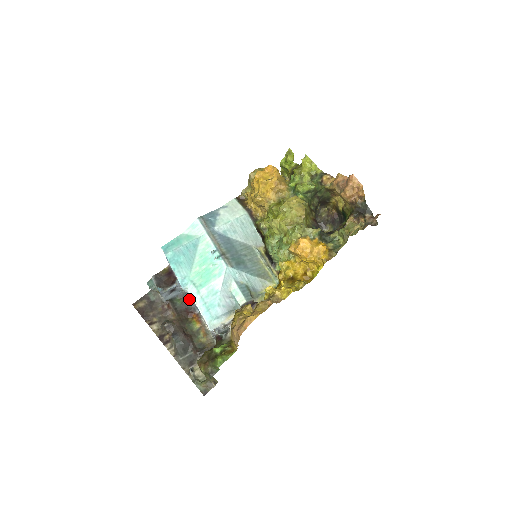
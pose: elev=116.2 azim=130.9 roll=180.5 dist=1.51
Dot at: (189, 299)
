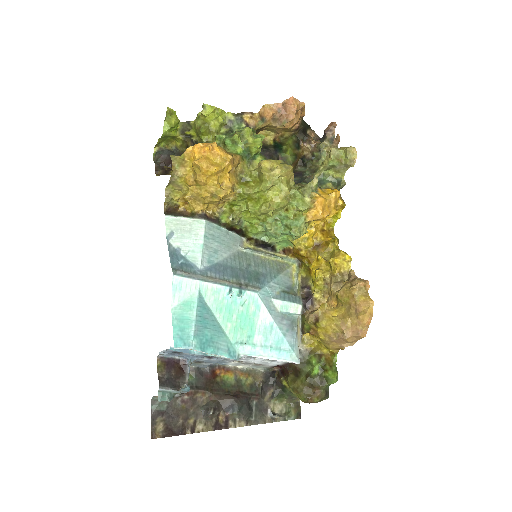
Dot at: (209, 363)
